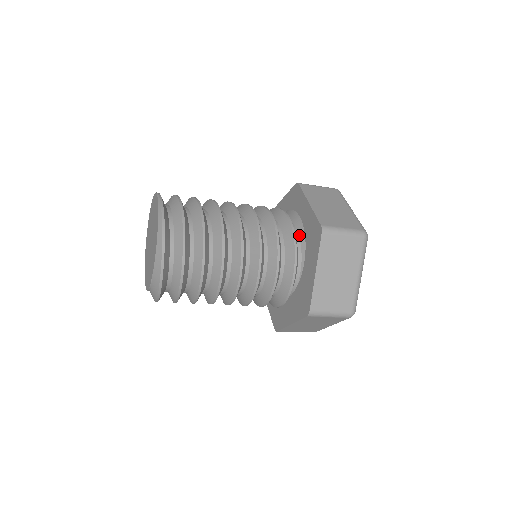
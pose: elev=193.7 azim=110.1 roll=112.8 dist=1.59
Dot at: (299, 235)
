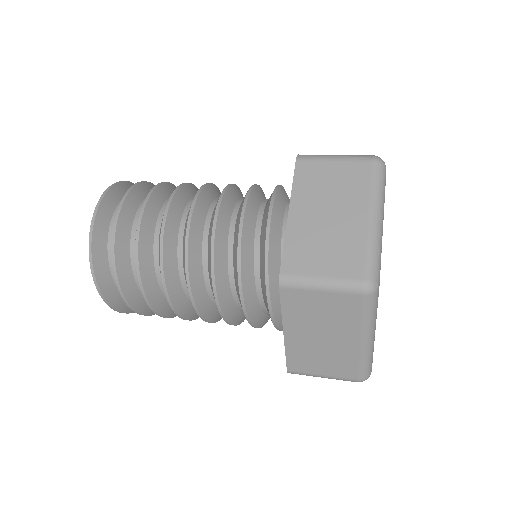
Dot at: occluded
